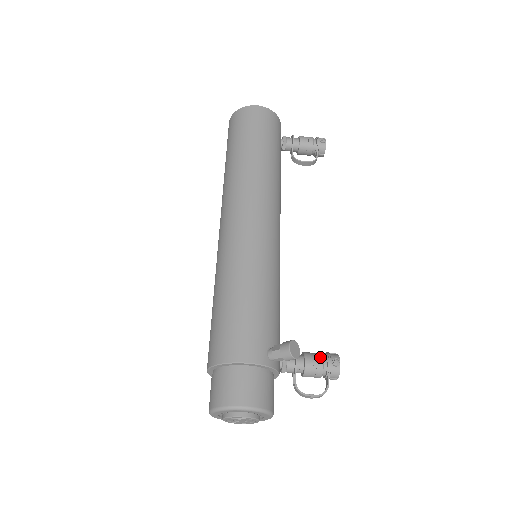
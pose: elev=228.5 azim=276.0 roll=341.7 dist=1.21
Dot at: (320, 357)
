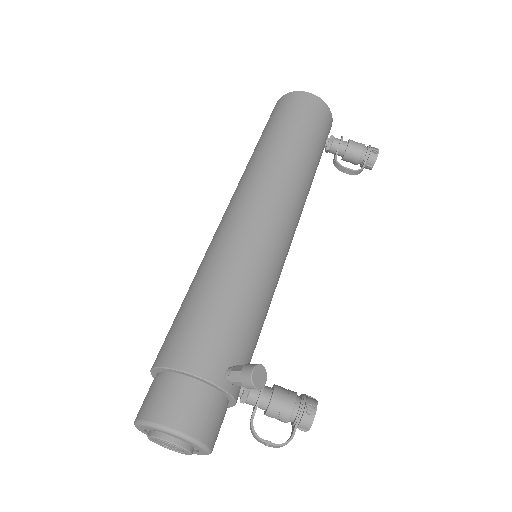
Dot at: (293, 397)
